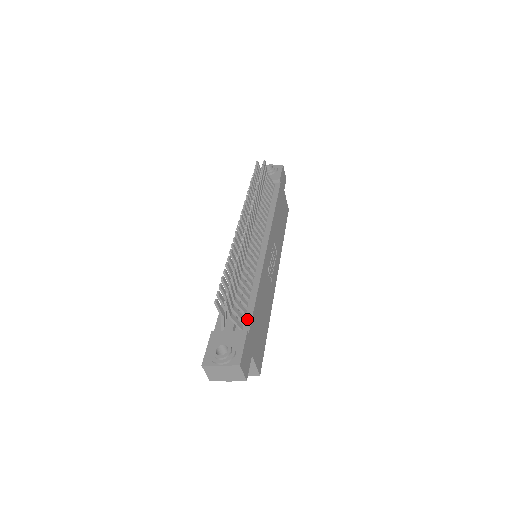
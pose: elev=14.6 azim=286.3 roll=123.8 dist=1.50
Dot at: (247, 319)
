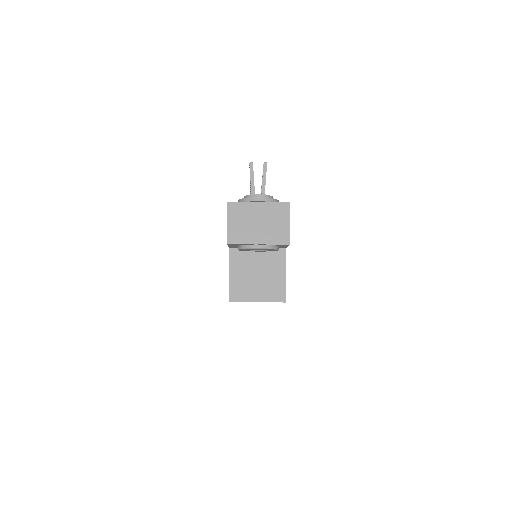
Dot at: occluded
